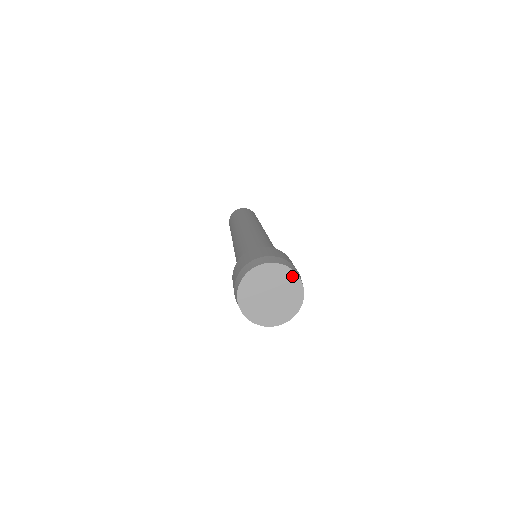
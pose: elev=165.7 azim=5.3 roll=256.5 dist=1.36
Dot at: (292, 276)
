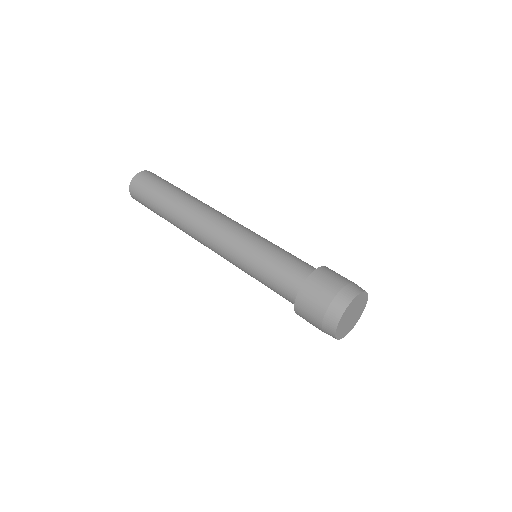
Dot at: (366, 298)
